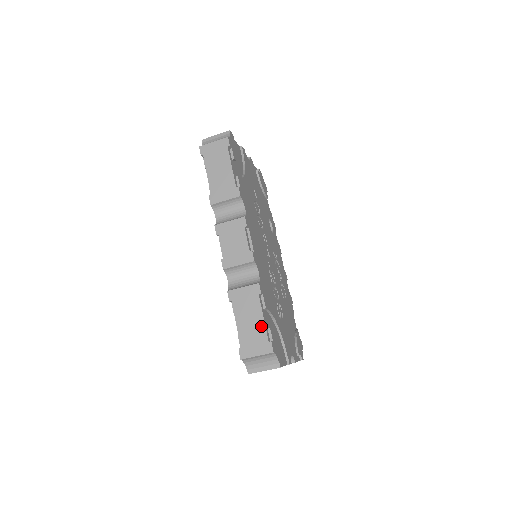
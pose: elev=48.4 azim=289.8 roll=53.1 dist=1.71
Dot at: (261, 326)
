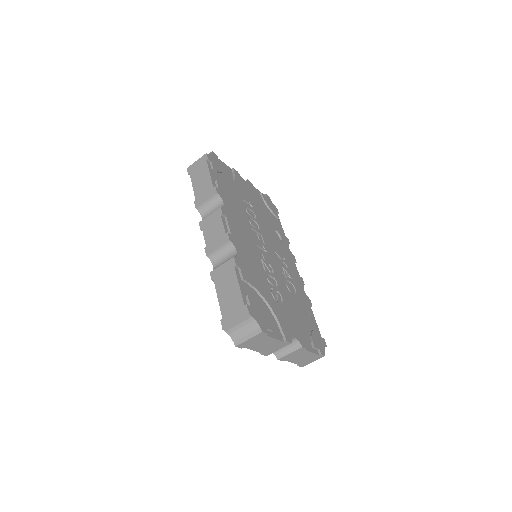
Dot at: (237, 293)
